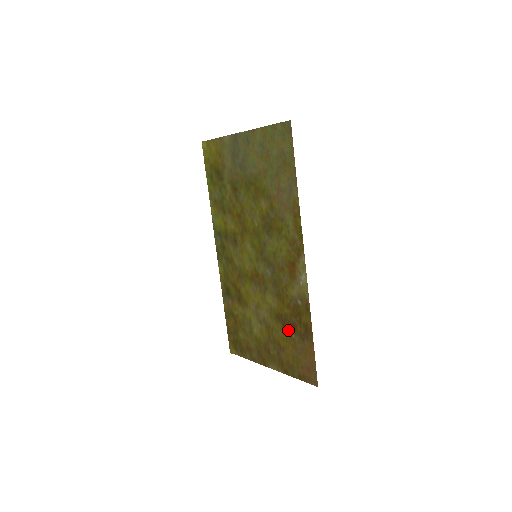
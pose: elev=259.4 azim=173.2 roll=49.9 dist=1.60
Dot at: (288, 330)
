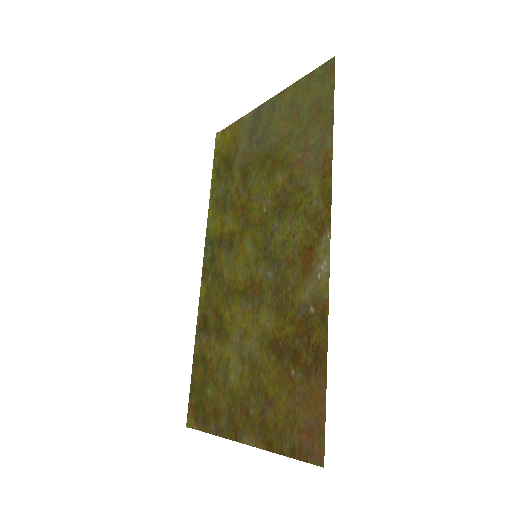
Dot at: (285, 364)
